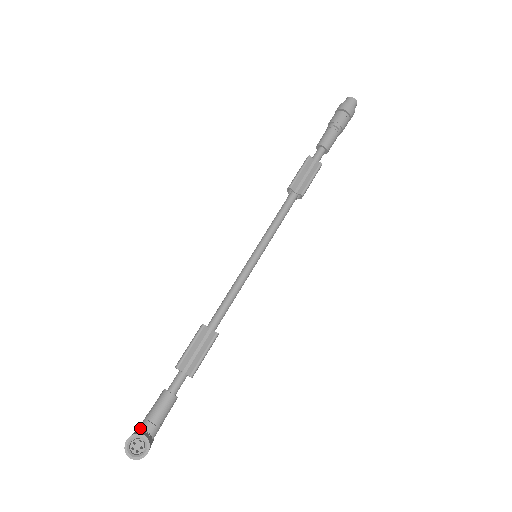
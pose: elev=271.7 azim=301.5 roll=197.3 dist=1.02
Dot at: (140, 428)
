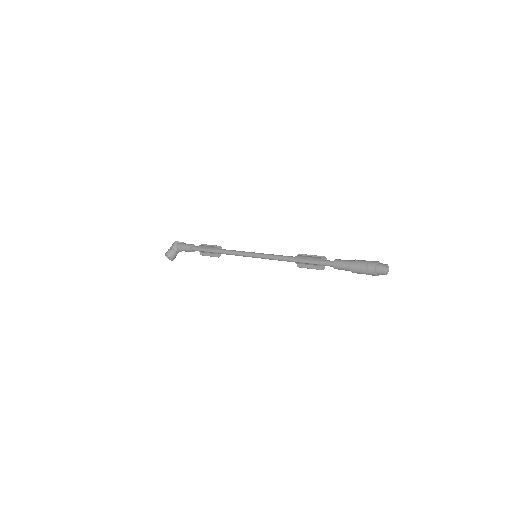
Dot at: (176, 247)
